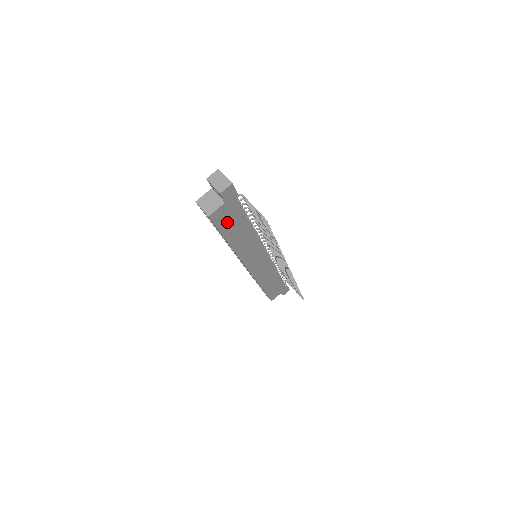
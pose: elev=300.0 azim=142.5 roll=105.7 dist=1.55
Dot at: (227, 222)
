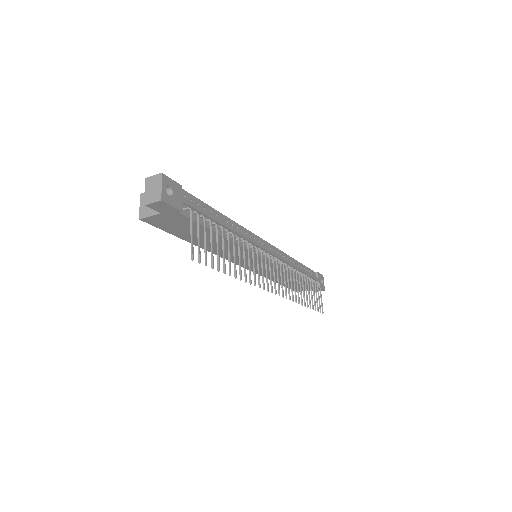
Dot at: (177, 228)
